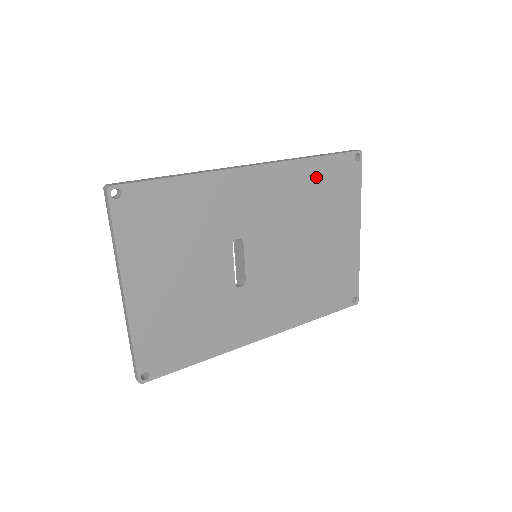
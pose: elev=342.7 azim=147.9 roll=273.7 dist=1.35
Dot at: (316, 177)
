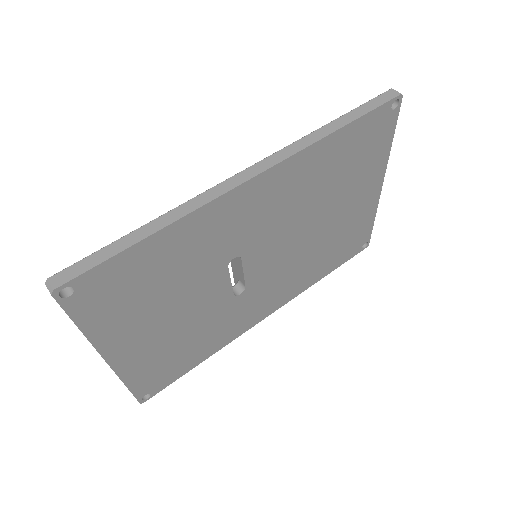
Dot at: (336, 152)
